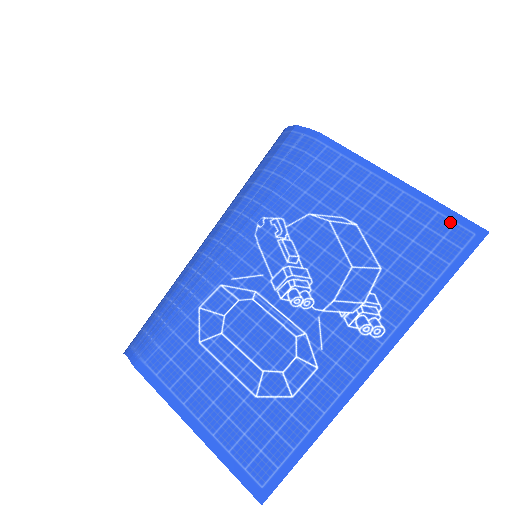
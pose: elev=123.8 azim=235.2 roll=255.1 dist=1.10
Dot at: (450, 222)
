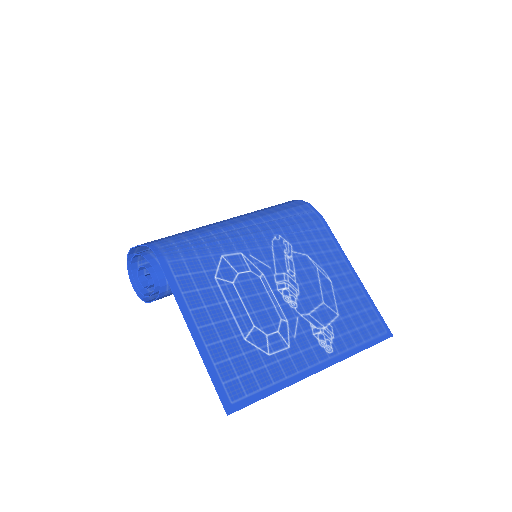
Dot at: (377, 317)
